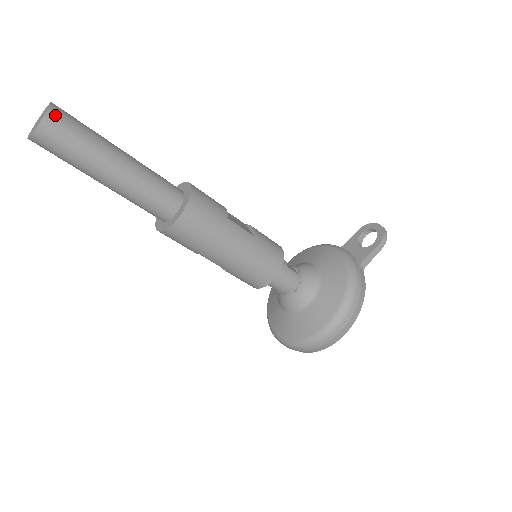
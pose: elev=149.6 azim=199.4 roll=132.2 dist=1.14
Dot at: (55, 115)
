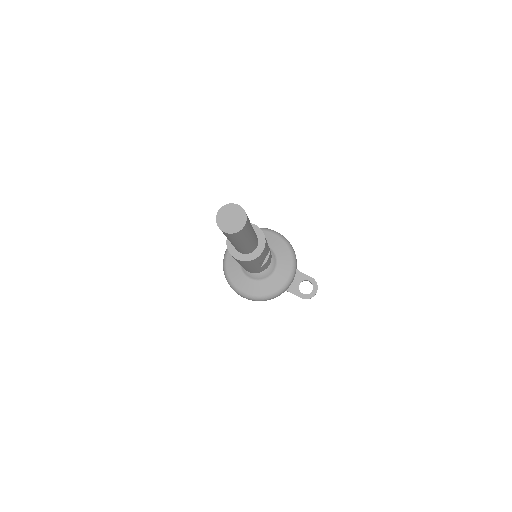
Dot at: (238, 234)
